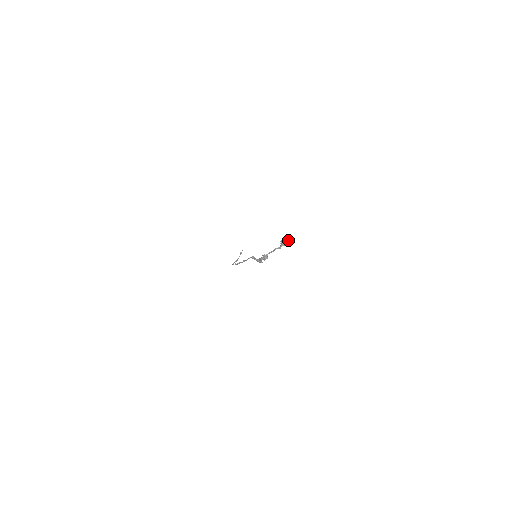
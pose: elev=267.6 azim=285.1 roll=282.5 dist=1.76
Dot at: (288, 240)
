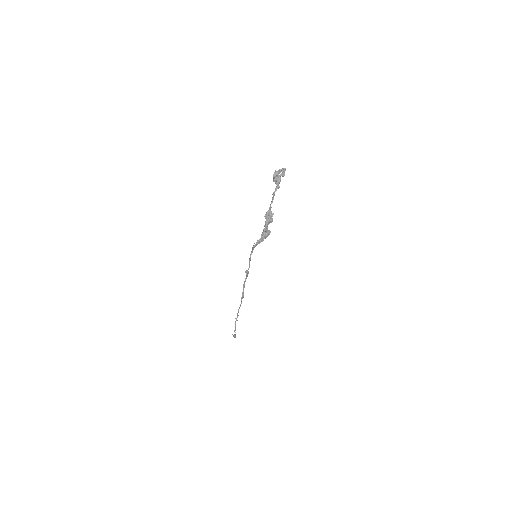
Dot at: (280, 170)
